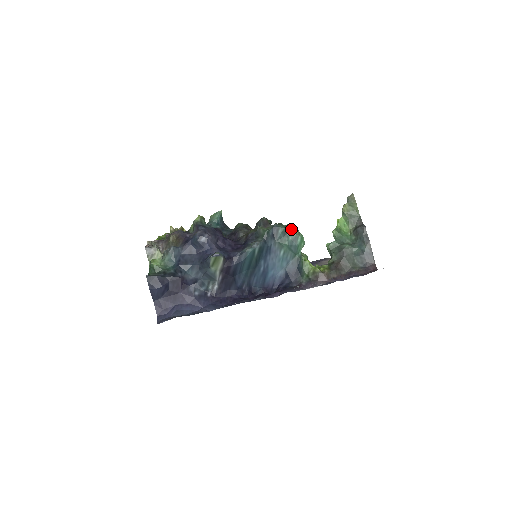
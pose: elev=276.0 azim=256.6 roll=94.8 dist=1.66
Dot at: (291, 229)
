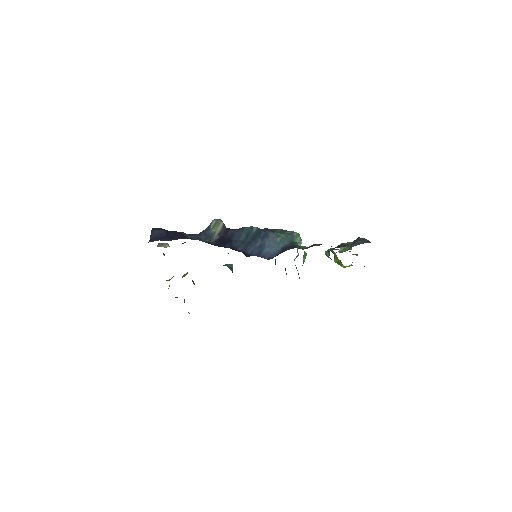
Dot at: (288, 231)
